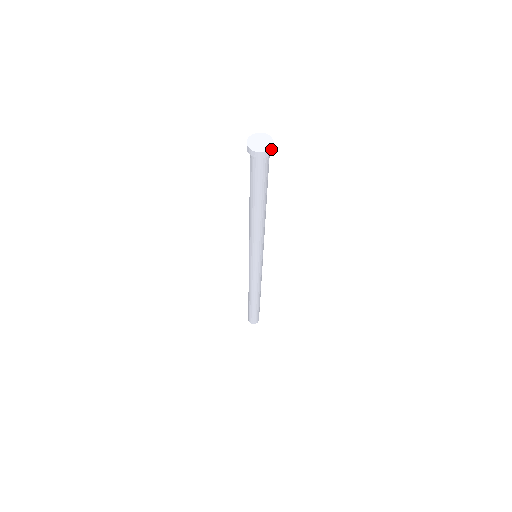
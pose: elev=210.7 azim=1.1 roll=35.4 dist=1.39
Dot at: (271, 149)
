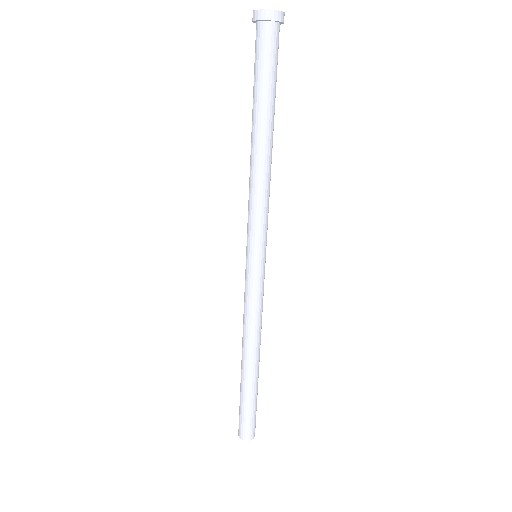
Dot at: (284, 15)
